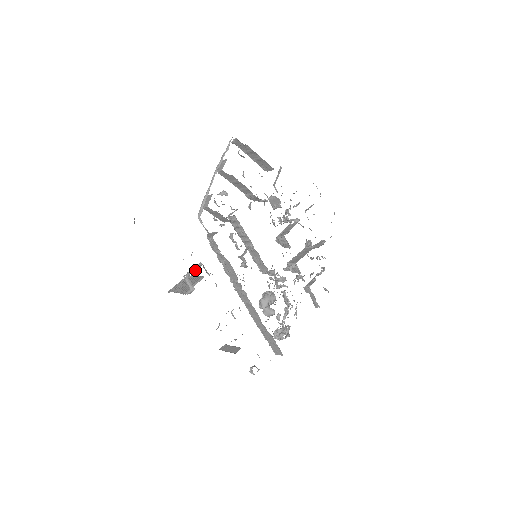
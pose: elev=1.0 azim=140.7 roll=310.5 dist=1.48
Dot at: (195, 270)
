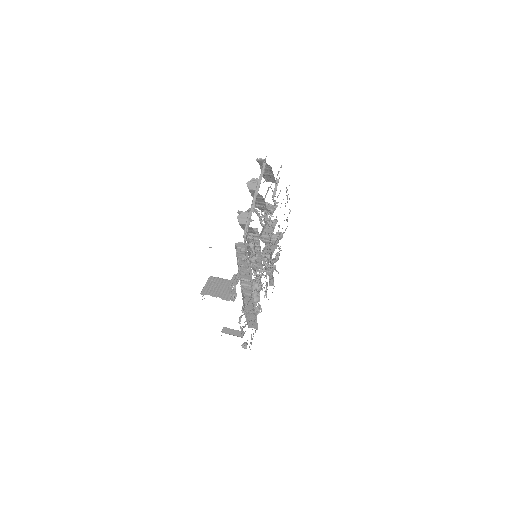
Dot at: (238, 281)
